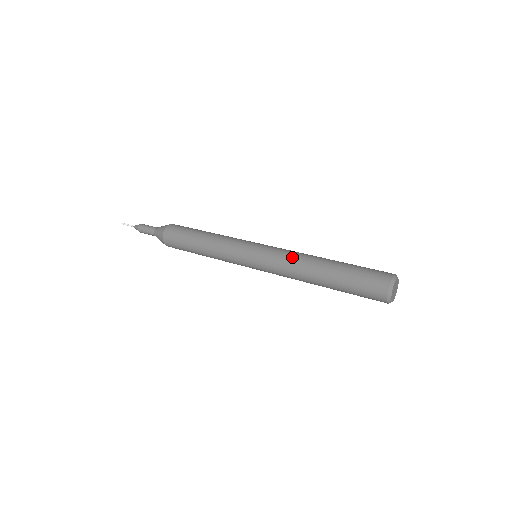
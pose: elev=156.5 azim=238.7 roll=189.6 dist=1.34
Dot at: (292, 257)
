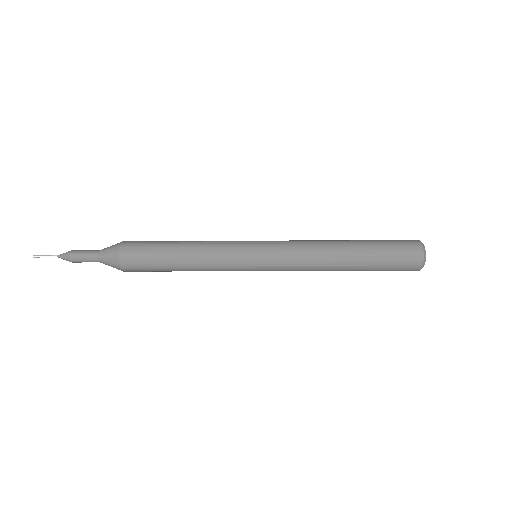
Dot at: (308, 240)
